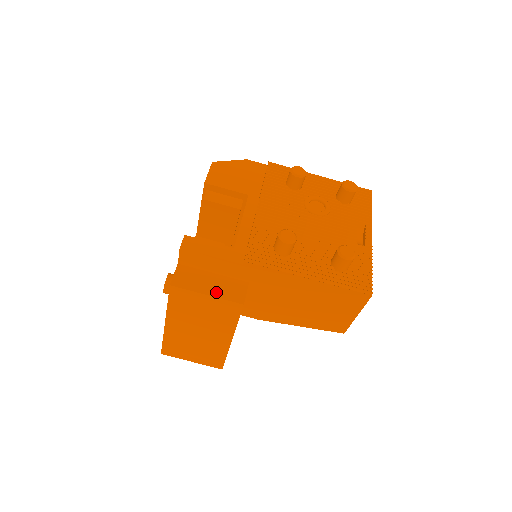
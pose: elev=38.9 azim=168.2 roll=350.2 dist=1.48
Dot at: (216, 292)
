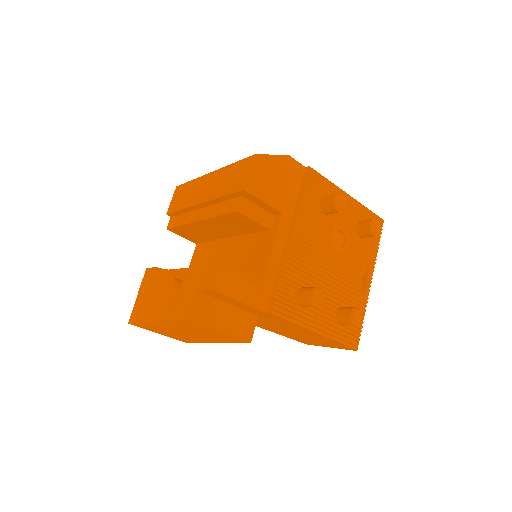
Dot at: (229, 328)
